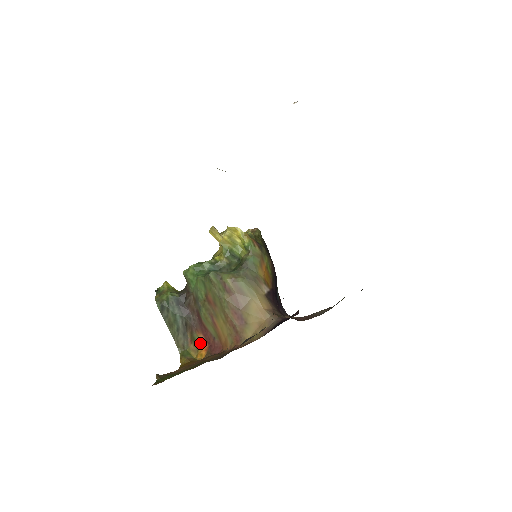
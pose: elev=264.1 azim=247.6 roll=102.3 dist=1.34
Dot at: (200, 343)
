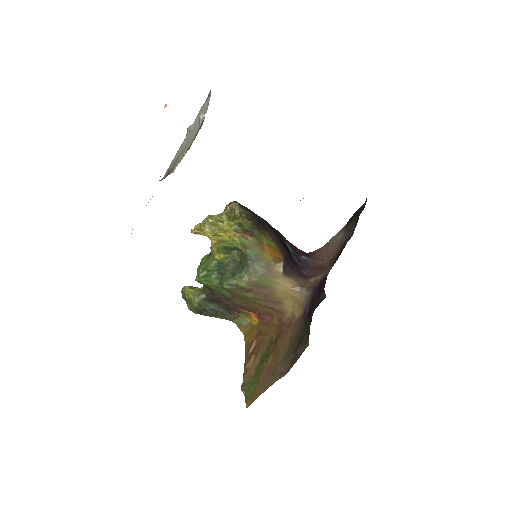
Dot at: (247, 313)
